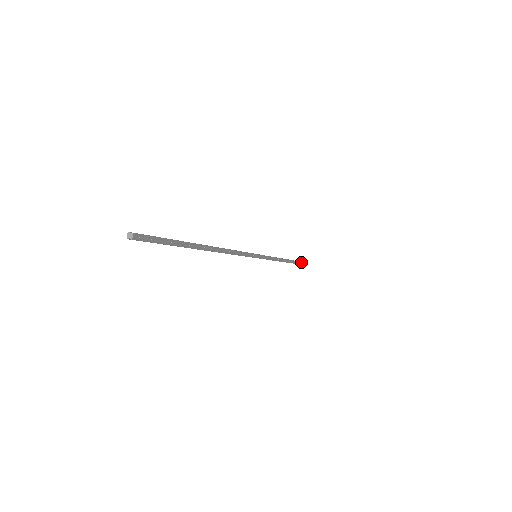
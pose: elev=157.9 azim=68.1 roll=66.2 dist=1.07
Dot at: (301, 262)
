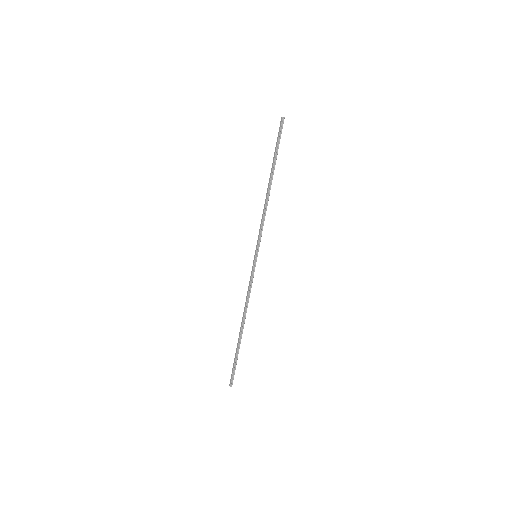
Dot at: (234, 368)
